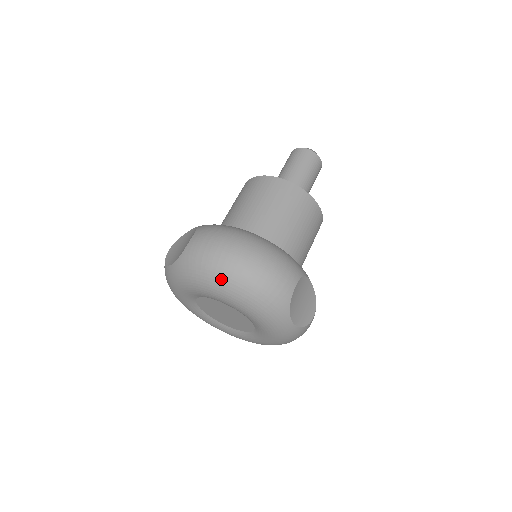
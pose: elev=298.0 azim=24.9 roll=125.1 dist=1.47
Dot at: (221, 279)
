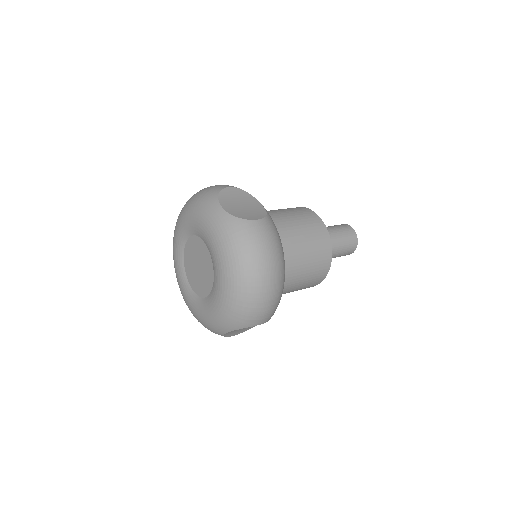
Dot at: (182, 208)
